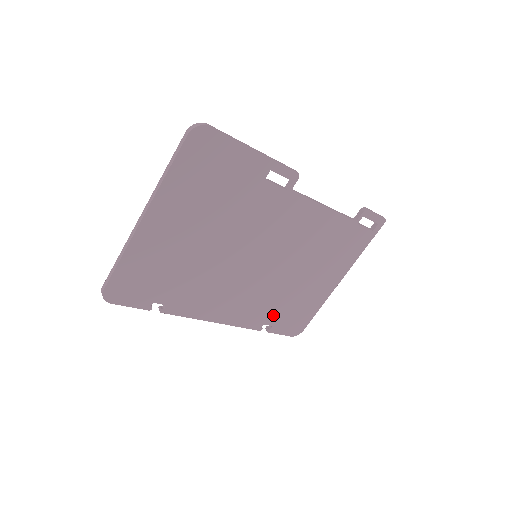
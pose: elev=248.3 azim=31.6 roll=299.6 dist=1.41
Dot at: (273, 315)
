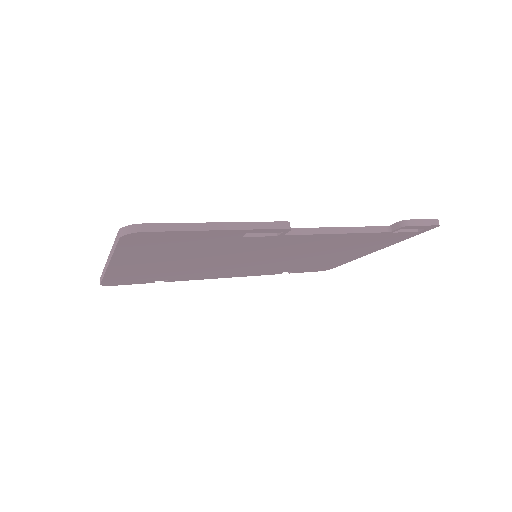
Dot at: (292, 269)
